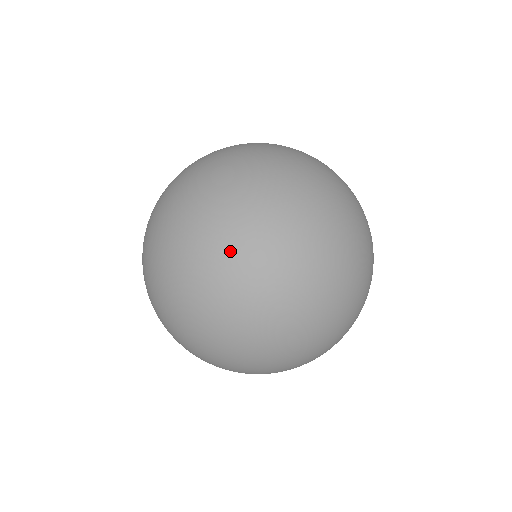
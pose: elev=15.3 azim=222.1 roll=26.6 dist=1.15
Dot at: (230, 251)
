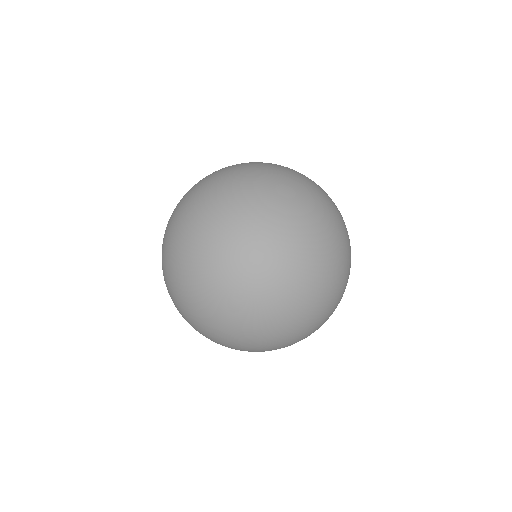
Dot at: (297, 189)
